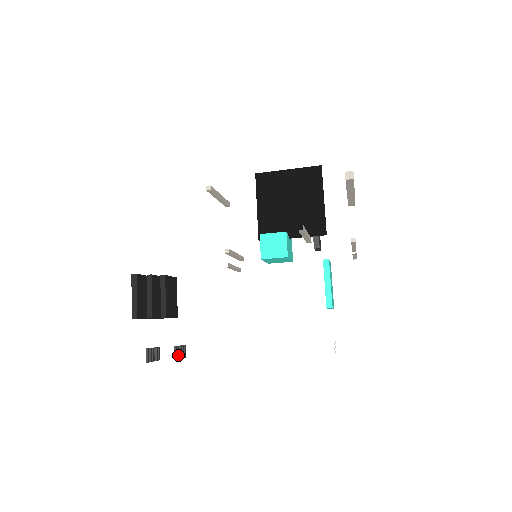
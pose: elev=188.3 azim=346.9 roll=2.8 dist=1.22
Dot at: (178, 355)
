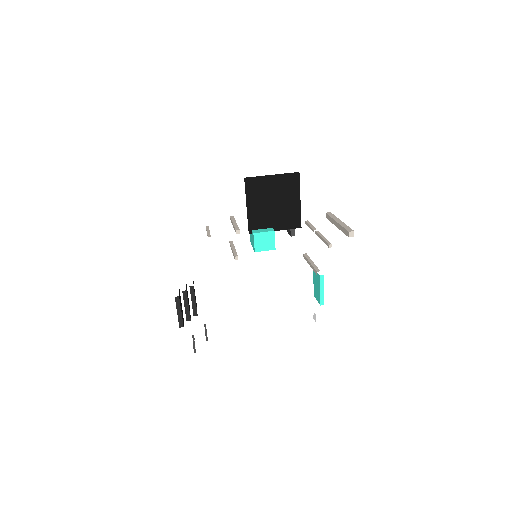
Dot at: occluded
